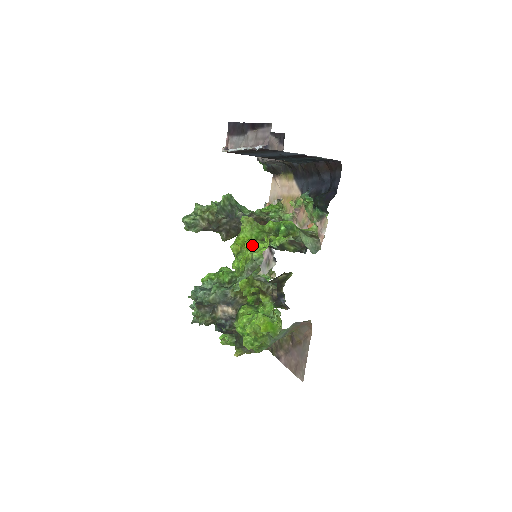
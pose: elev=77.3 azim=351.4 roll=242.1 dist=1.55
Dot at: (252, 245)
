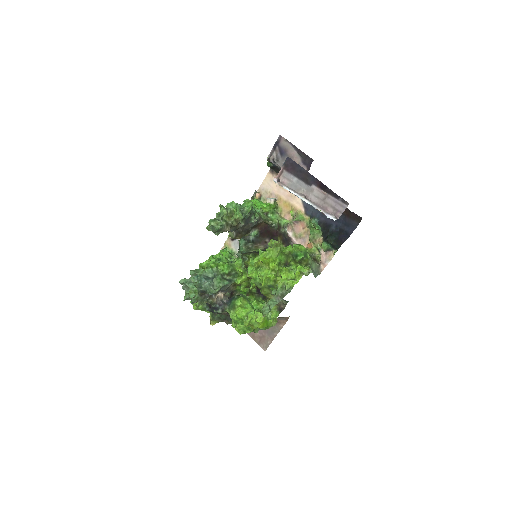
Dot at: (284, 275)
